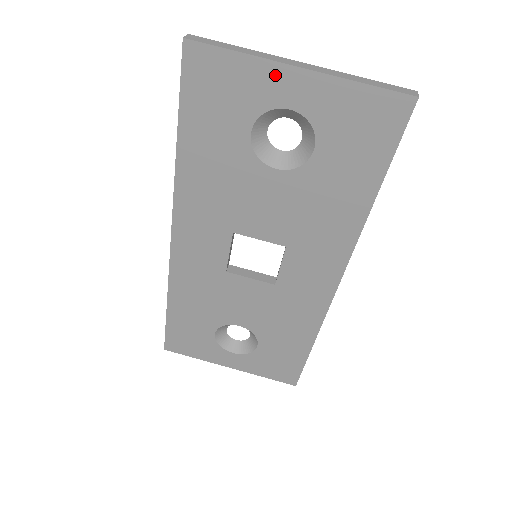
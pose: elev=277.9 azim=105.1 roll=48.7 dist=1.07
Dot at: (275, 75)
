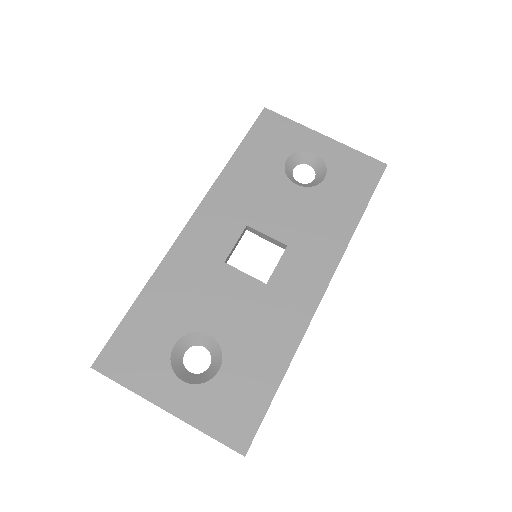
Dot at: (310, 135)
